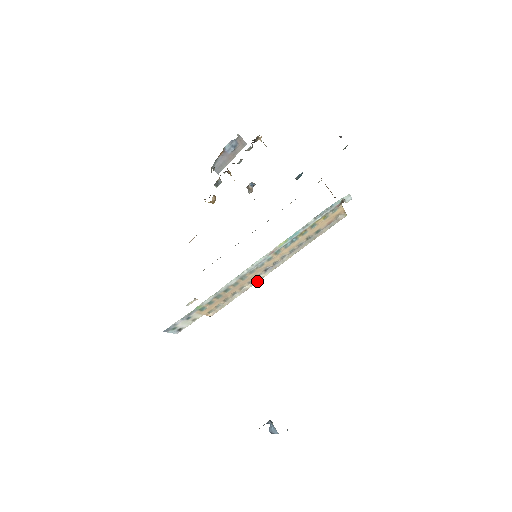
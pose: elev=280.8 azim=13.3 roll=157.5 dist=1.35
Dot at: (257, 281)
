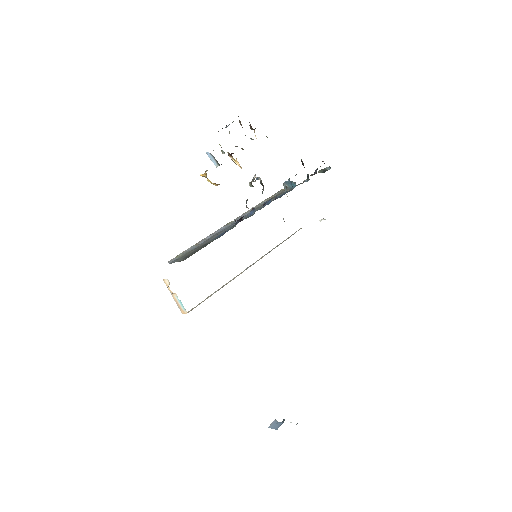
Dot at: (234, 278)
